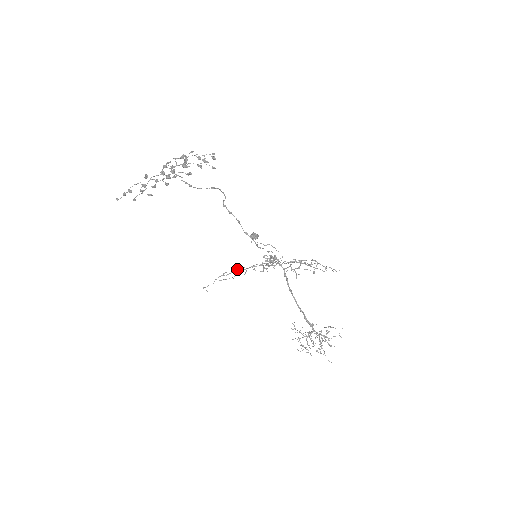
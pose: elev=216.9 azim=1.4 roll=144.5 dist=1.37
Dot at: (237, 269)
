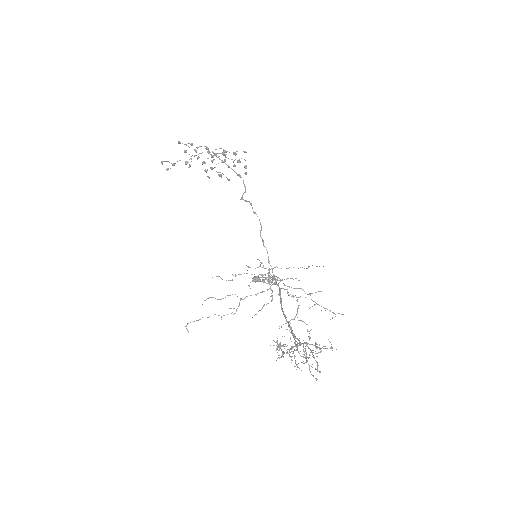
Dot at: occluded
